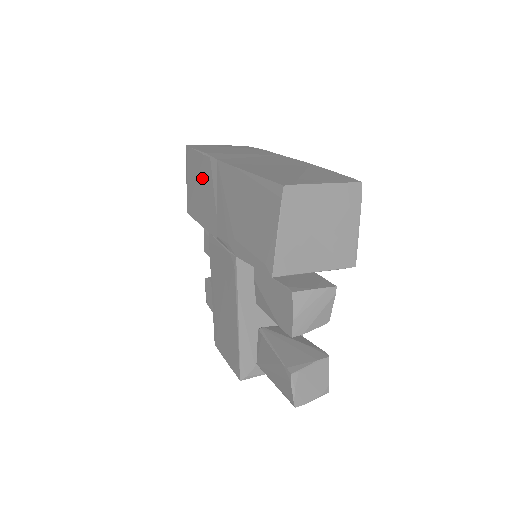
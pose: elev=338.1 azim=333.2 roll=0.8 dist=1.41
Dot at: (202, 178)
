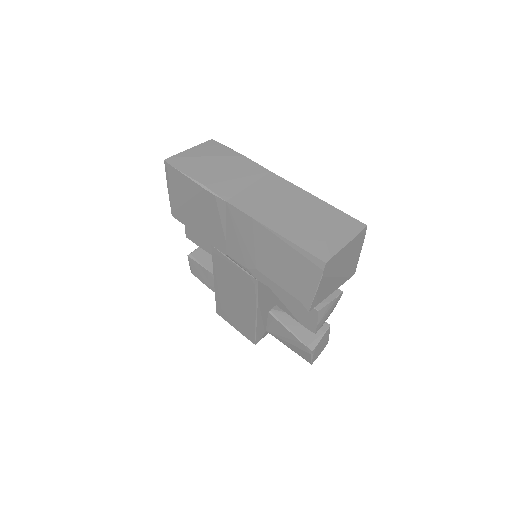
Dot at: (200, 204)
